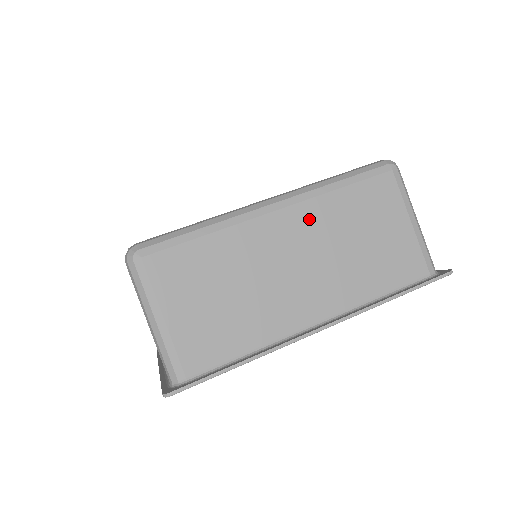
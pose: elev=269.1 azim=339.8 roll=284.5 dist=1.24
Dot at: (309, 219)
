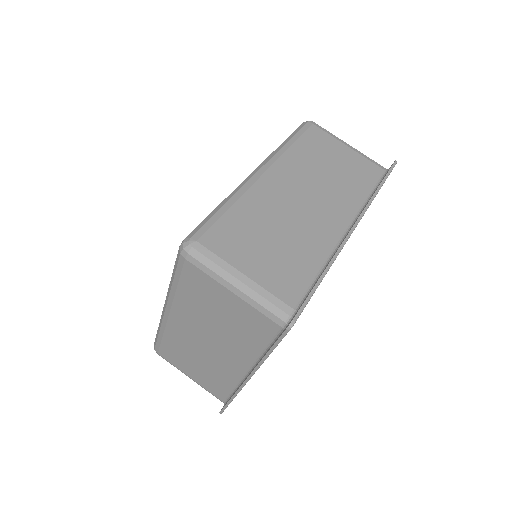
Dot at: (288, 170)
